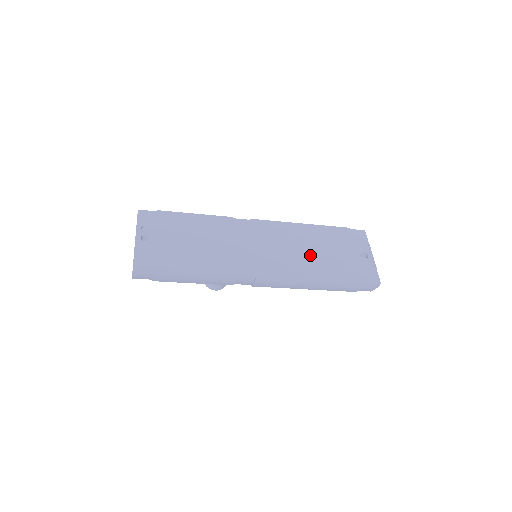
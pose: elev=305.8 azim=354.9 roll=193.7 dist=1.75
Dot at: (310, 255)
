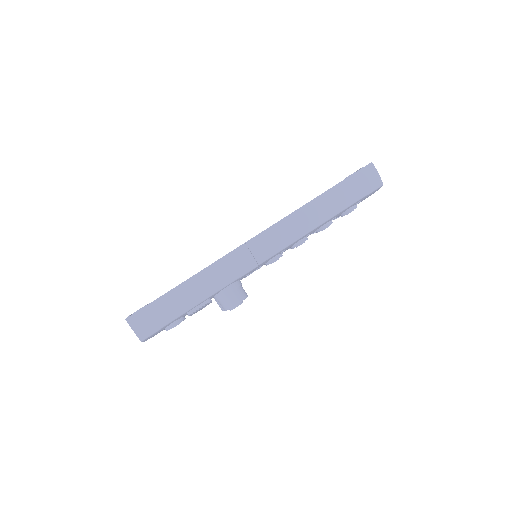
Dot at: occluded
